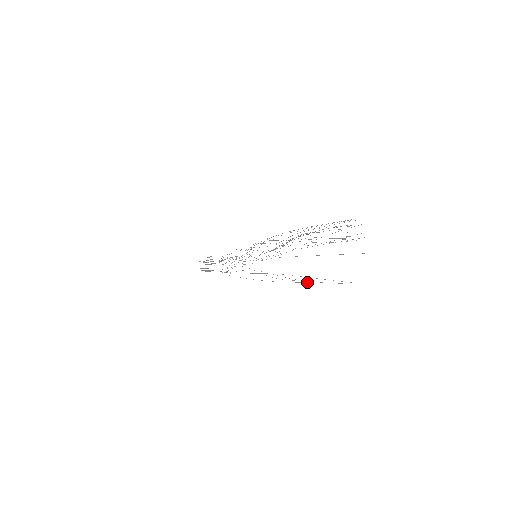
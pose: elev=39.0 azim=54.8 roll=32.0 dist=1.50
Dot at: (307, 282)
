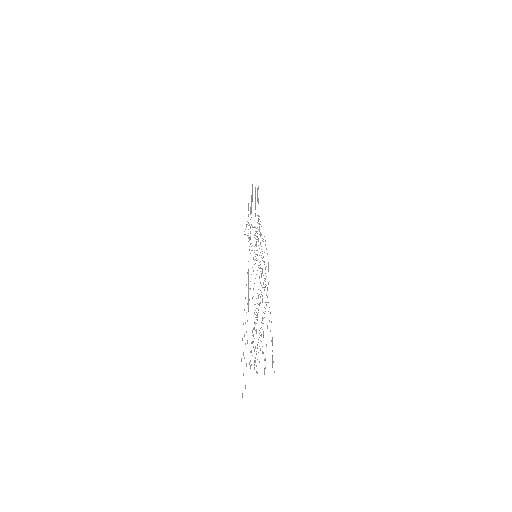
Dot at: occluded
